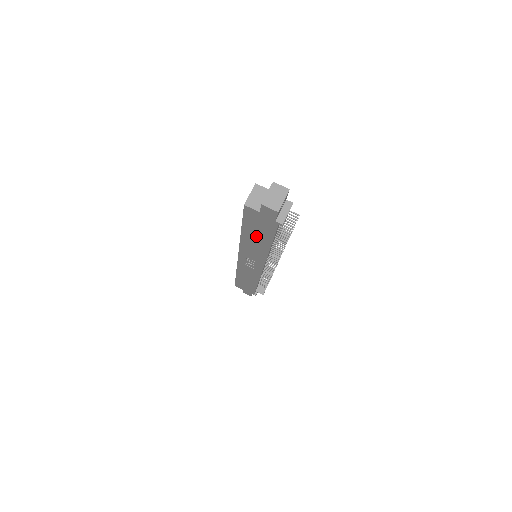
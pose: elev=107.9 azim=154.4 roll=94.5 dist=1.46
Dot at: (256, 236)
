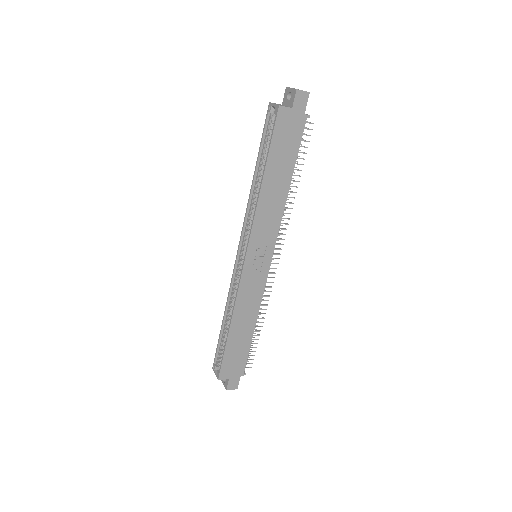
Dot at: (279, 170)
